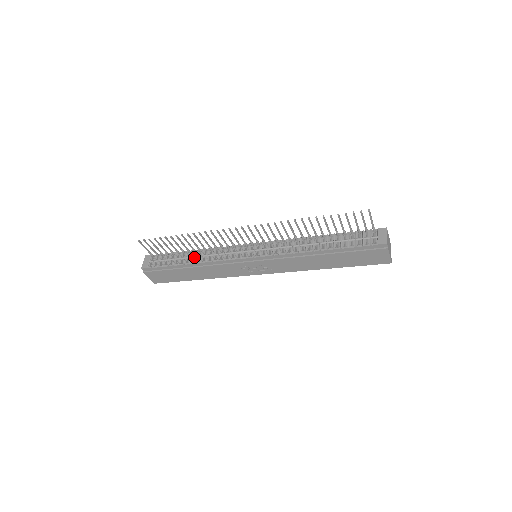
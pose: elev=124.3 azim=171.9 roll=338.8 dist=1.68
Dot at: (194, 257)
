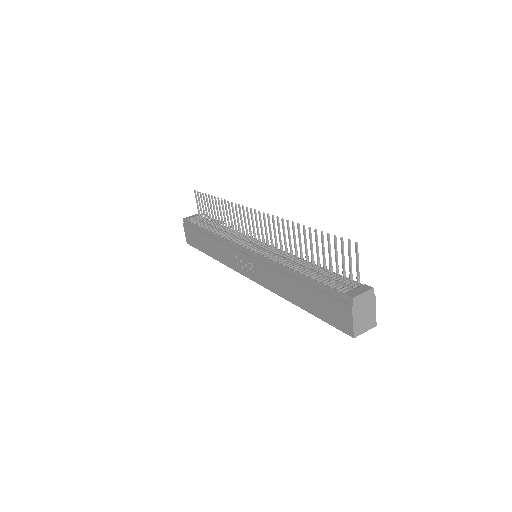
Dot at: (217, 229)
